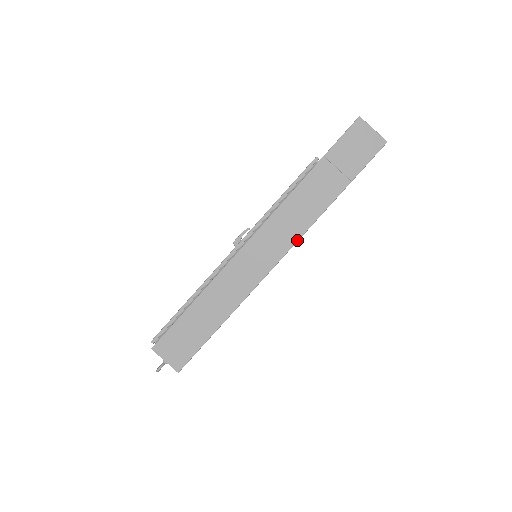
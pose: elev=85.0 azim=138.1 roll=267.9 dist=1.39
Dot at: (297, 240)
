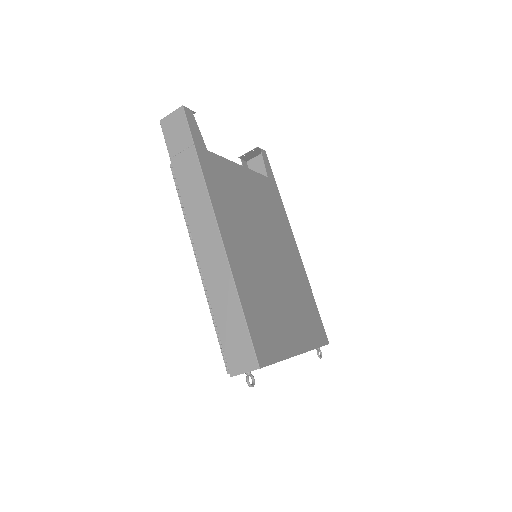
Dot at: (211, 207)
